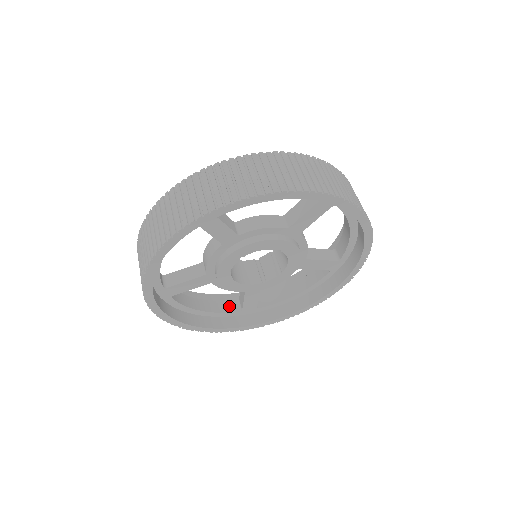
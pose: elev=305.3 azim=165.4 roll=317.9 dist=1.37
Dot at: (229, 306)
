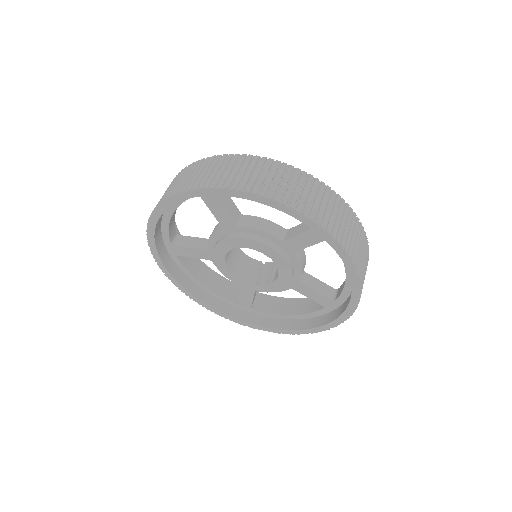
Dot at: (230, 293)
